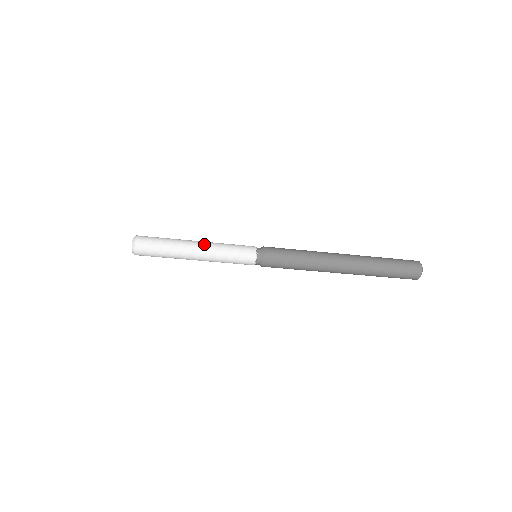
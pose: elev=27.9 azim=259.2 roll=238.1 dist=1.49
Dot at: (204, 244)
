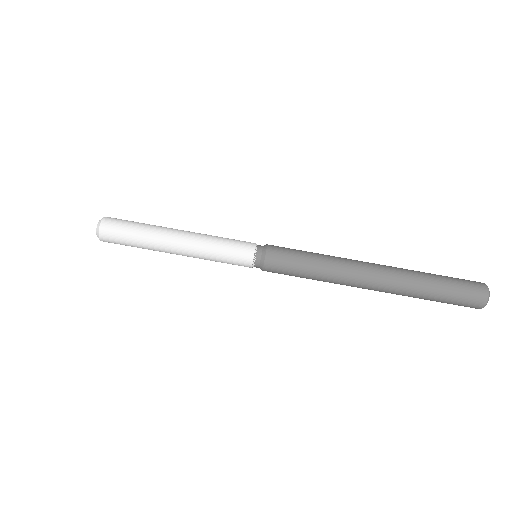
Dot at: occluded
